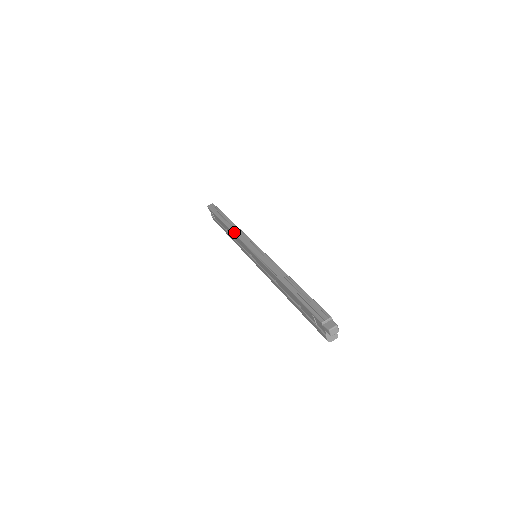
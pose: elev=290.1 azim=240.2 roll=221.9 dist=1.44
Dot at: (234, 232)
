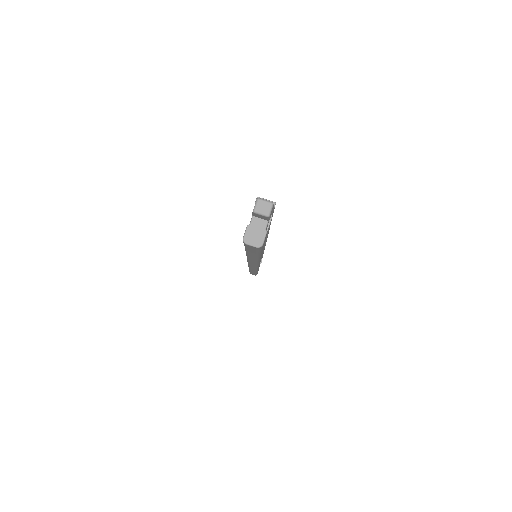
Dot at: occluded
